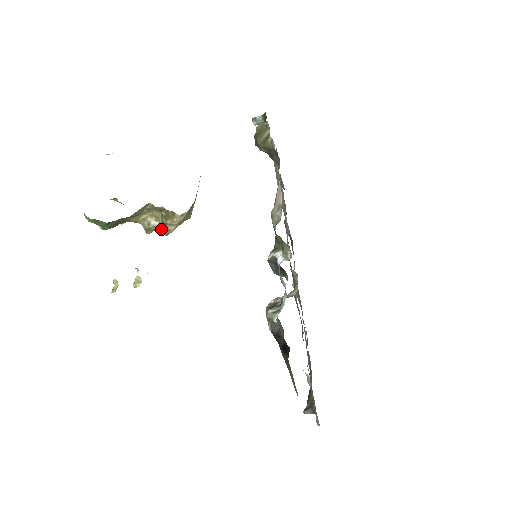
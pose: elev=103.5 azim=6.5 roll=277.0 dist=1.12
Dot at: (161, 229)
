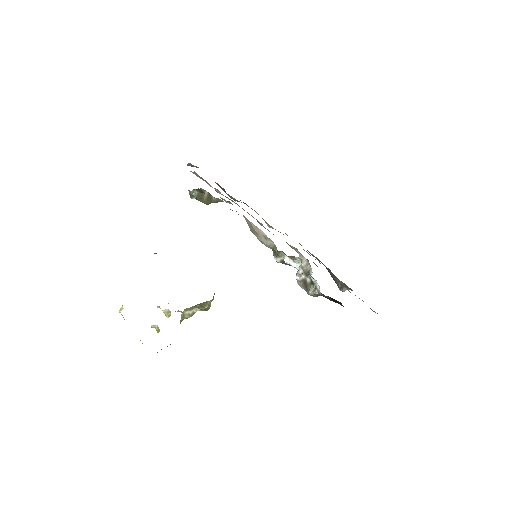
Dot at: occluded
